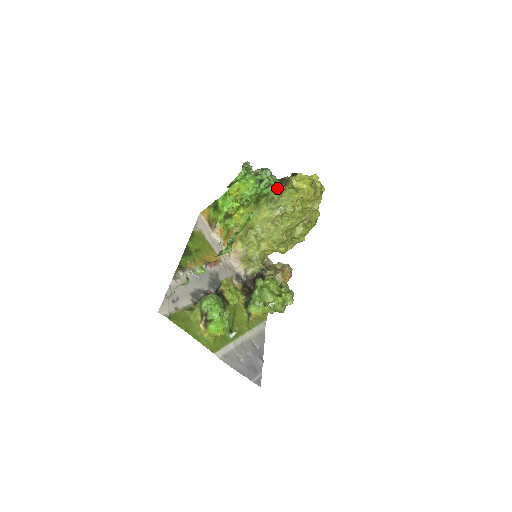
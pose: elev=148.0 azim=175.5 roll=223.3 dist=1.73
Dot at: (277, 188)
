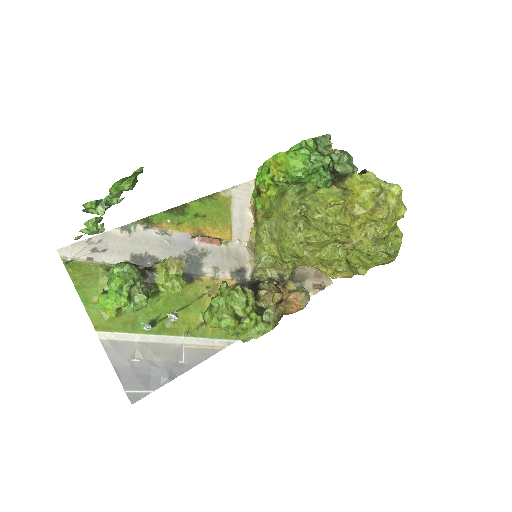
Dot at: (324, 180)
